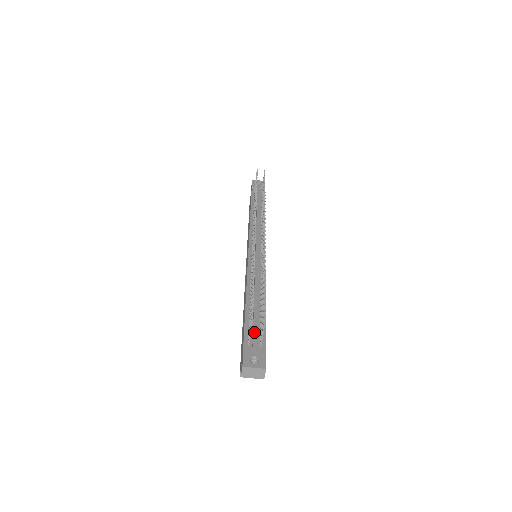
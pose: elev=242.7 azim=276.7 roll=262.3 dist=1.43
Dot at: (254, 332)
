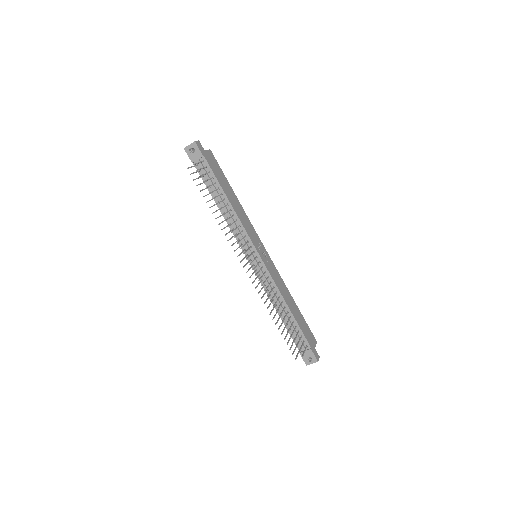
Dot at: occluded
